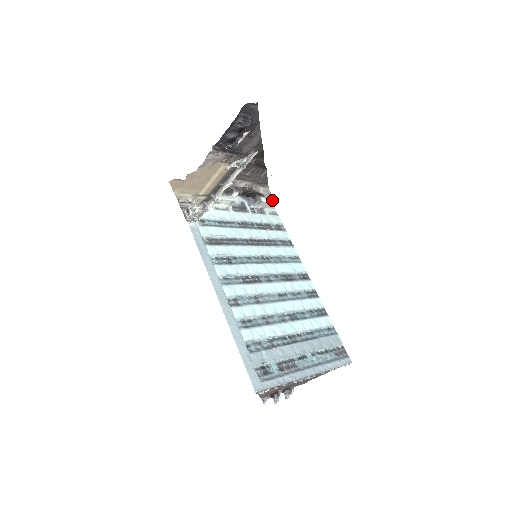
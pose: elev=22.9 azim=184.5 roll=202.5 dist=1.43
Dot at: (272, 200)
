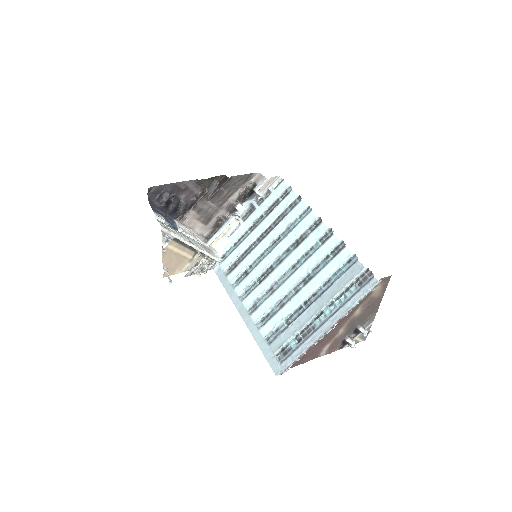
Dot at: (264, 180)
